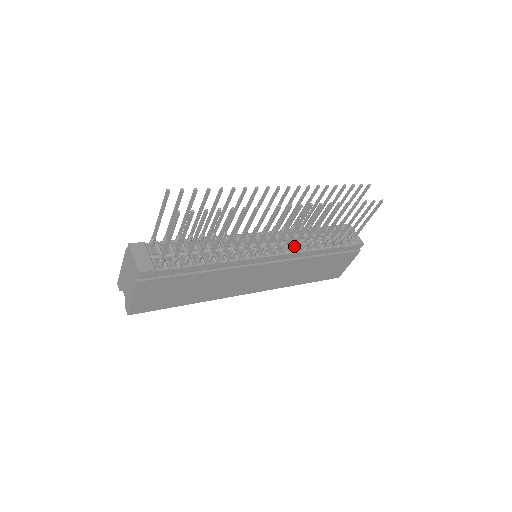
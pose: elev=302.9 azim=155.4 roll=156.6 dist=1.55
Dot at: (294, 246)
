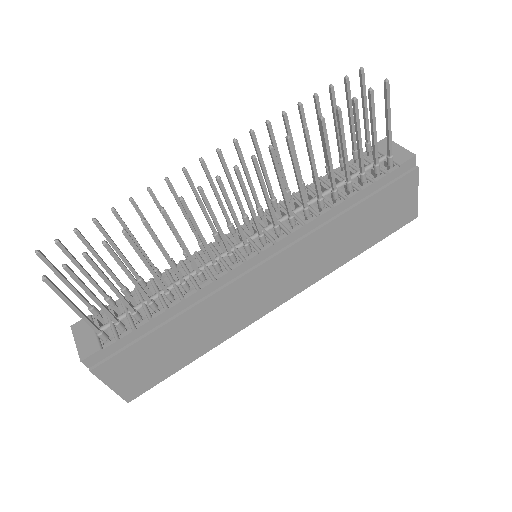
Dot at: (290, 220)
